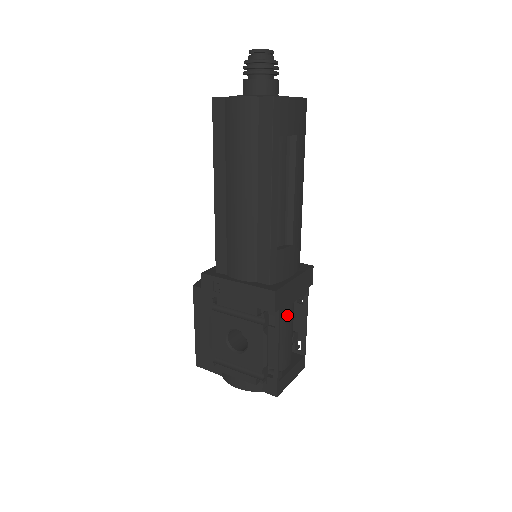
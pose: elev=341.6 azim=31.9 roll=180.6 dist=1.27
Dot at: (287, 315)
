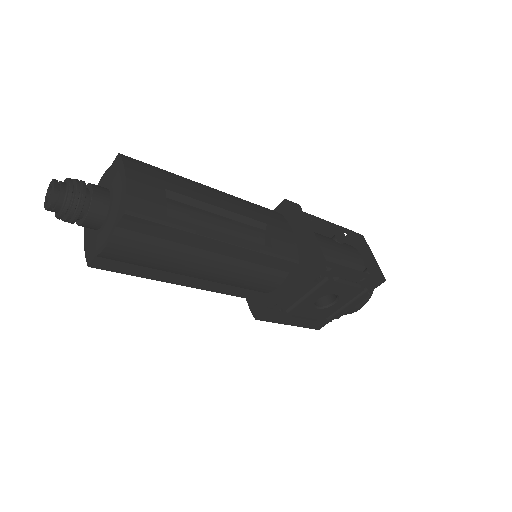
Dot at: (323, 247)
